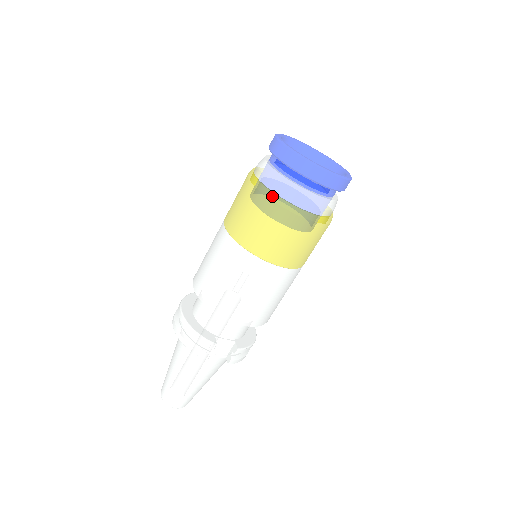
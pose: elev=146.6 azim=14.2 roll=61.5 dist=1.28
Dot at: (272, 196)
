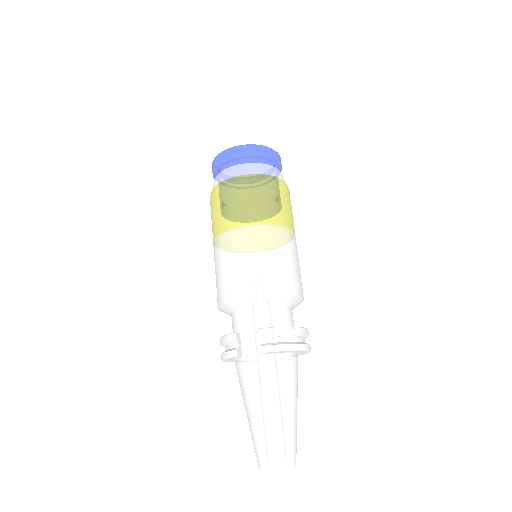
Dot at: (212, 192)
